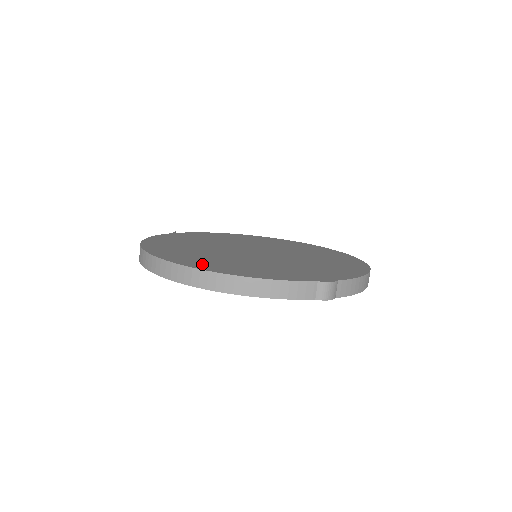
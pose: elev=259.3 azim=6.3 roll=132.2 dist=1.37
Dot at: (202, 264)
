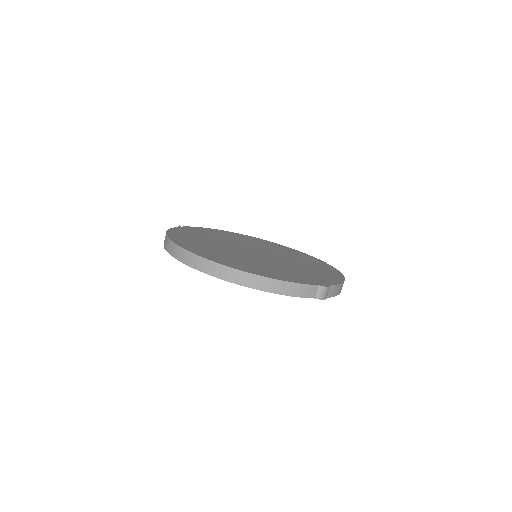
Dot at: (232, 264)
